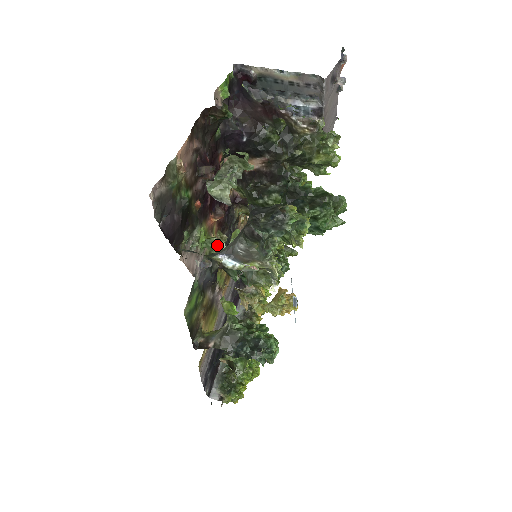
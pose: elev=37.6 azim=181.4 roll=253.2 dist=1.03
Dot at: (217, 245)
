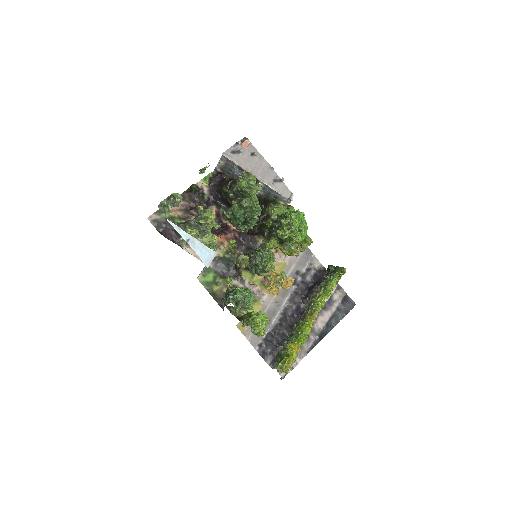
Dot at: (212, 246)
